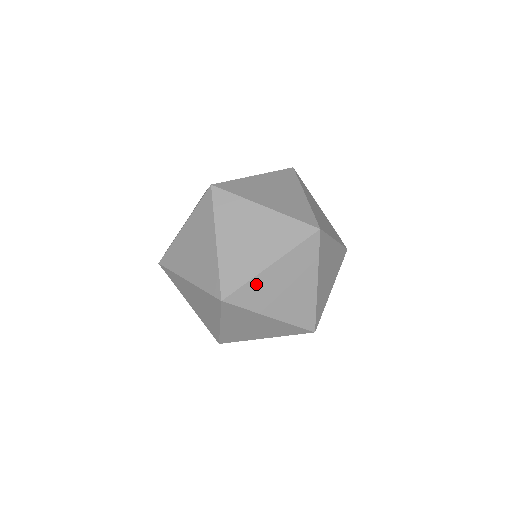
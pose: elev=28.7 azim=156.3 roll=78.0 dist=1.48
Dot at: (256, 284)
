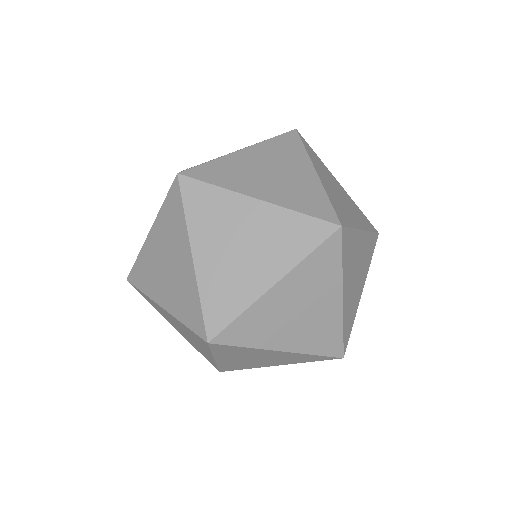
Dot at: (255, 313)
